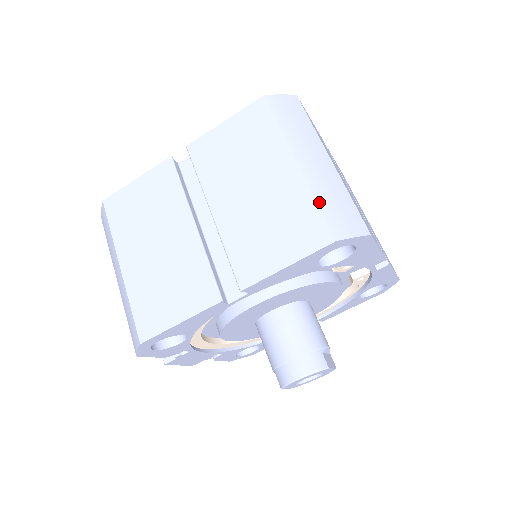
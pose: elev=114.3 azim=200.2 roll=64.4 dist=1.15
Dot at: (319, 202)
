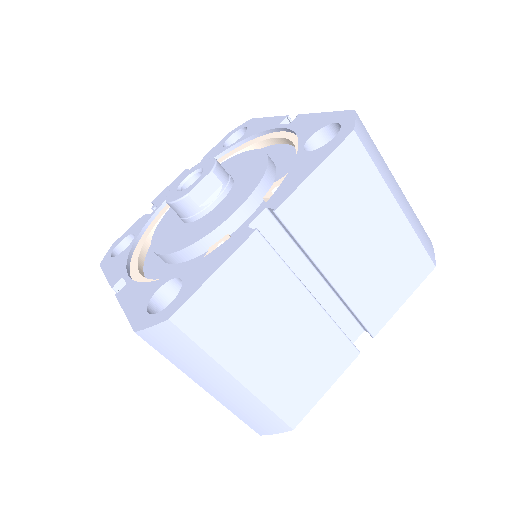
Dot at: (237, 415)
